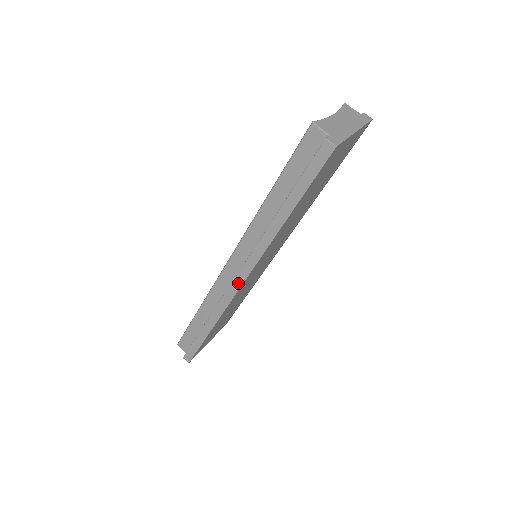
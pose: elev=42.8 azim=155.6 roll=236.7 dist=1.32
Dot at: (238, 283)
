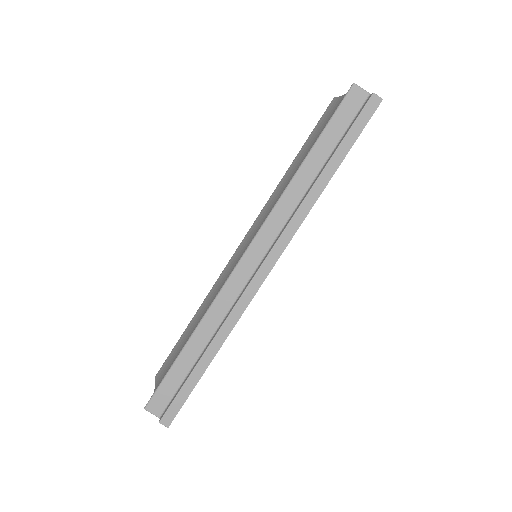
Dot at: (264, 273)
